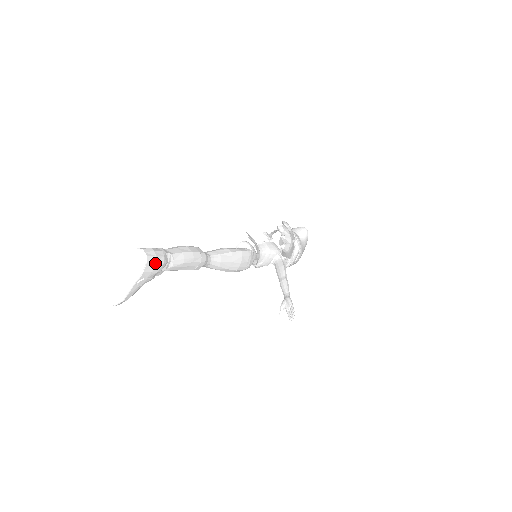
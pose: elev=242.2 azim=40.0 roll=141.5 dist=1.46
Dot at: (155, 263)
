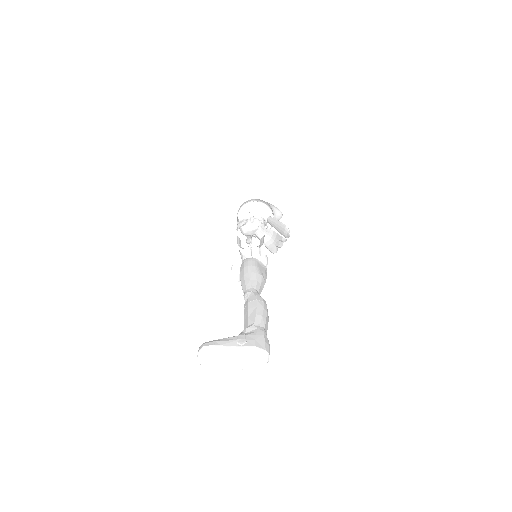
Dot at: occluded
